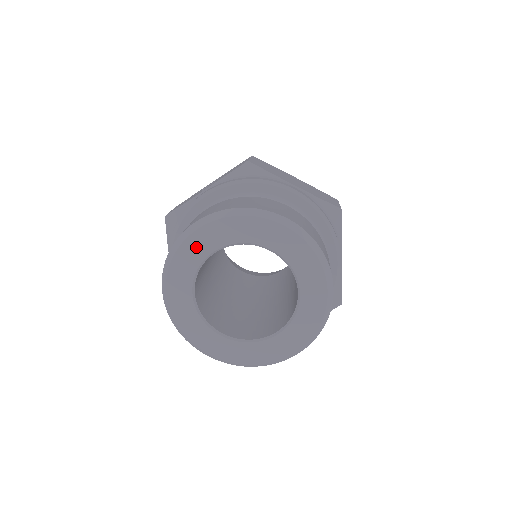
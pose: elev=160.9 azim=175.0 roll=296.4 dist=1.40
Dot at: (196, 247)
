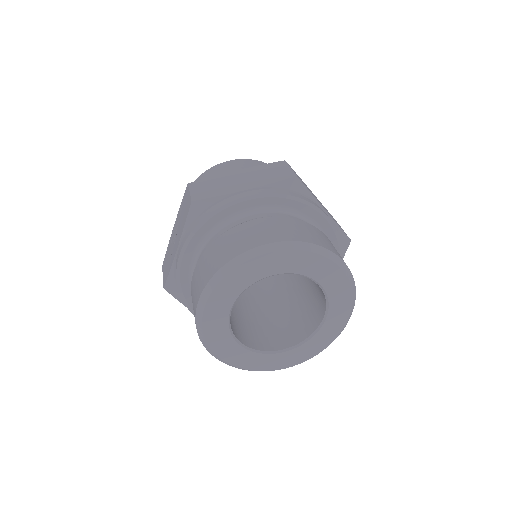
Dot at: (215, 316)
